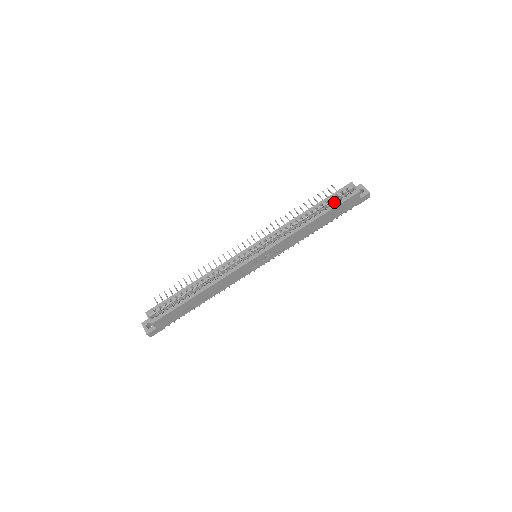
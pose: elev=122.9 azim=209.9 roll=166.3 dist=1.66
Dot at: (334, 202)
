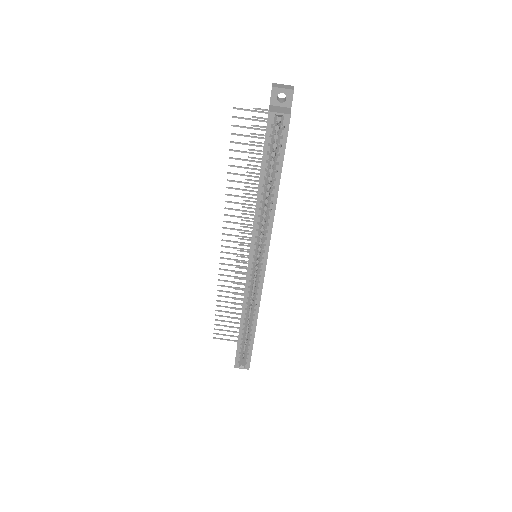
Dot at: occluded
